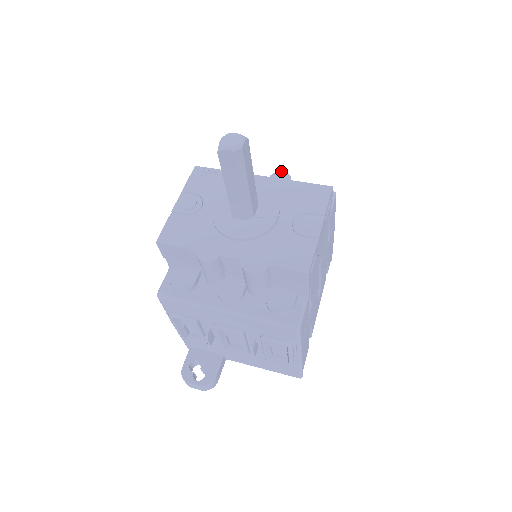
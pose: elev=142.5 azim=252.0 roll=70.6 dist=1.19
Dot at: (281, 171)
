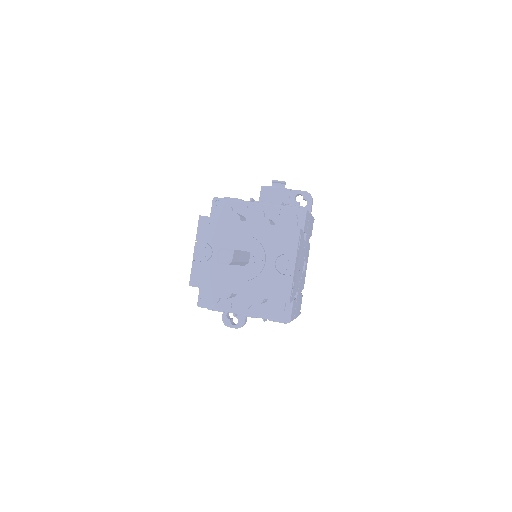
Dot at: occluded
